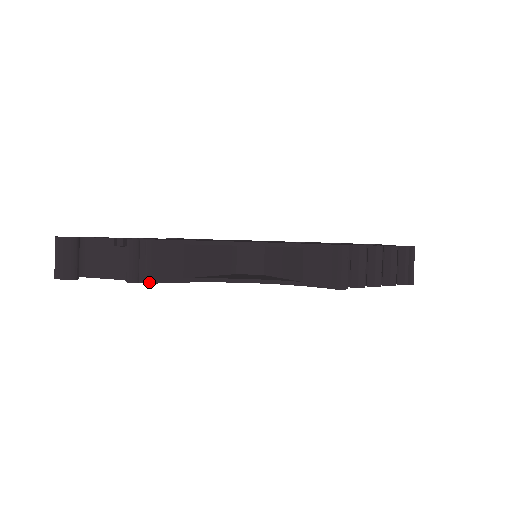
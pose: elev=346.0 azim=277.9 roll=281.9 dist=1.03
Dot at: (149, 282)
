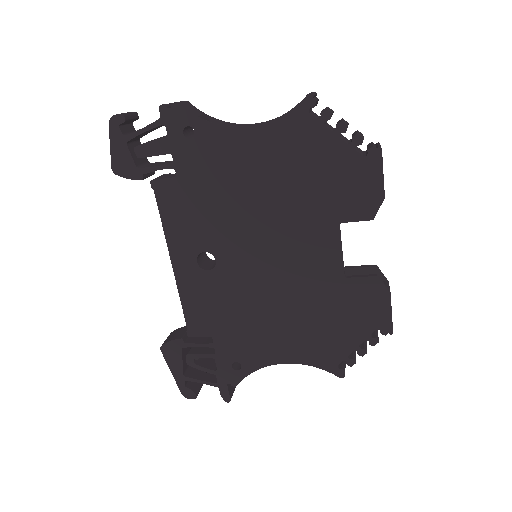
Dot at: (175, 102)
